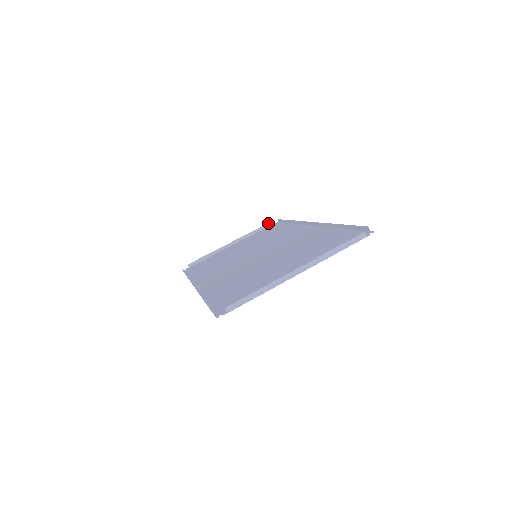
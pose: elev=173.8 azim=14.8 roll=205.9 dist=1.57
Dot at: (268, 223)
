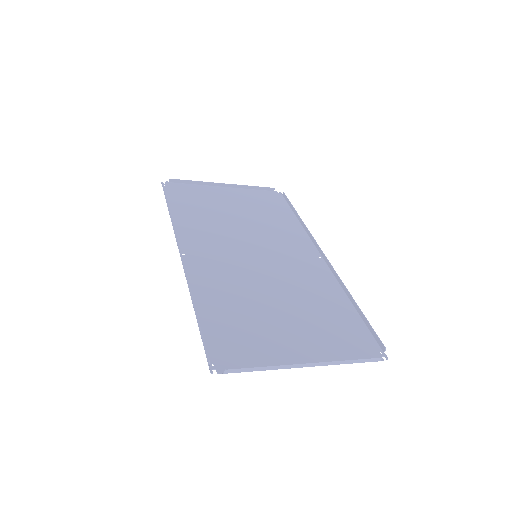
Dot at: (272, 188)
